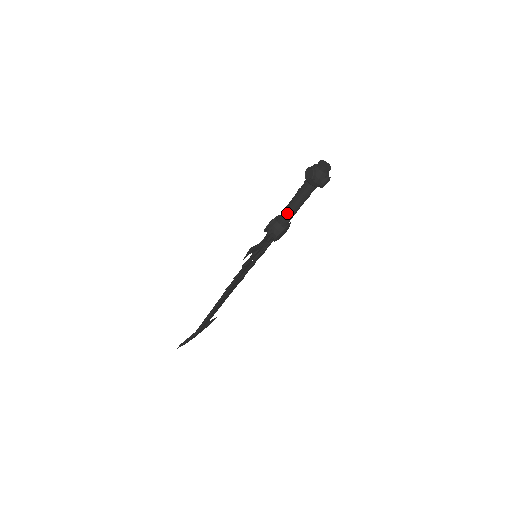
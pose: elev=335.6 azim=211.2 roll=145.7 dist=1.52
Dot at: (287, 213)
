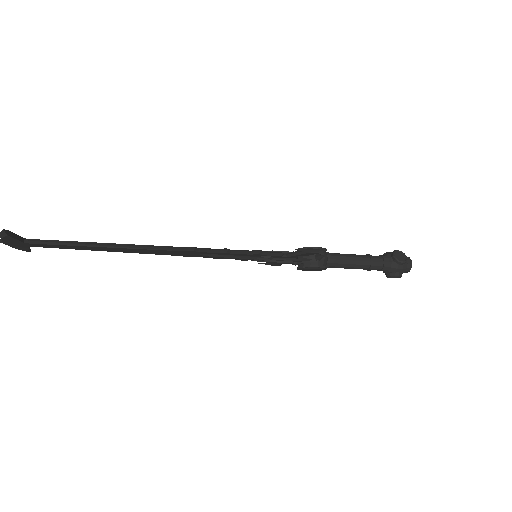
Dot at: (344, 260)
